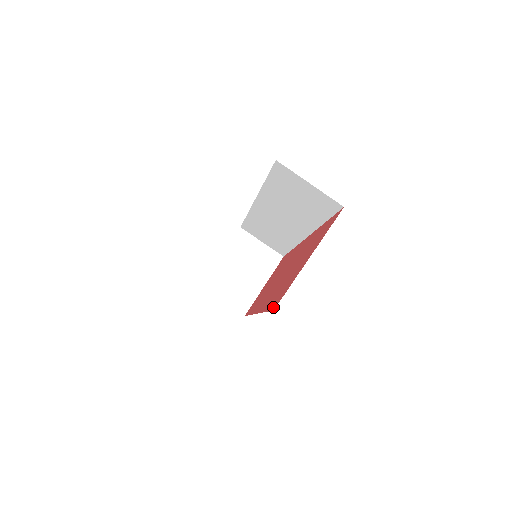
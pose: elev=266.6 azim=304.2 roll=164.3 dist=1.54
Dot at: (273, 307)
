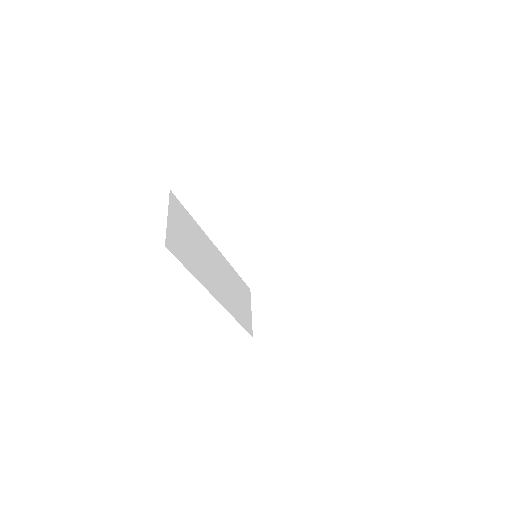
Dot at: occluded
